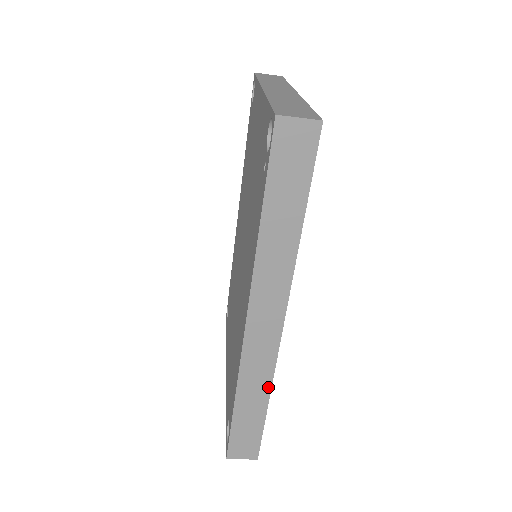
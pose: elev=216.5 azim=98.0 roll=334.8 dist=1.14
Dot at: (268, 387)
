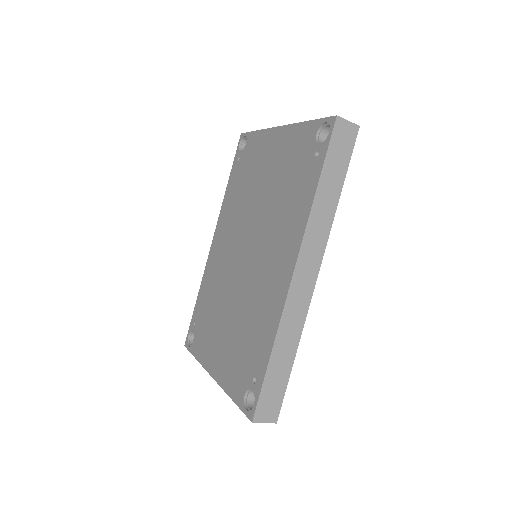
Dot at: (298, 337)
